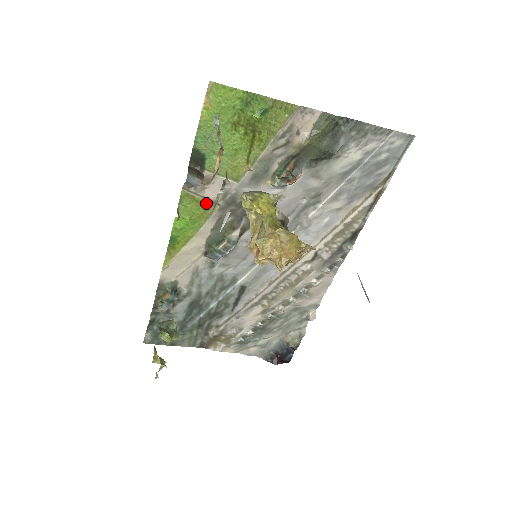
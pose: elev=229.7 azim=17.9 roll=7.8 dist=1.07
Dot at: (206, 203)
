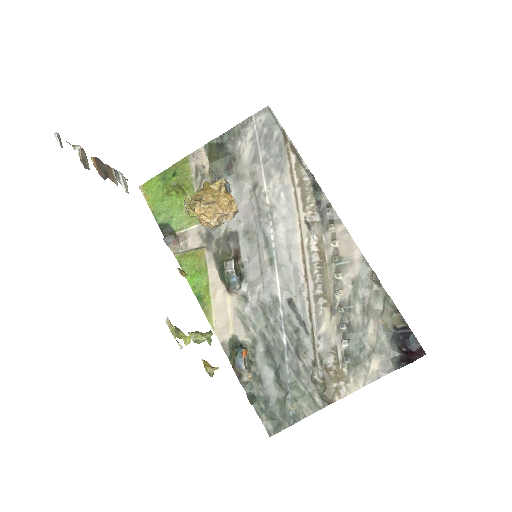
Dot at: (195, 252)
